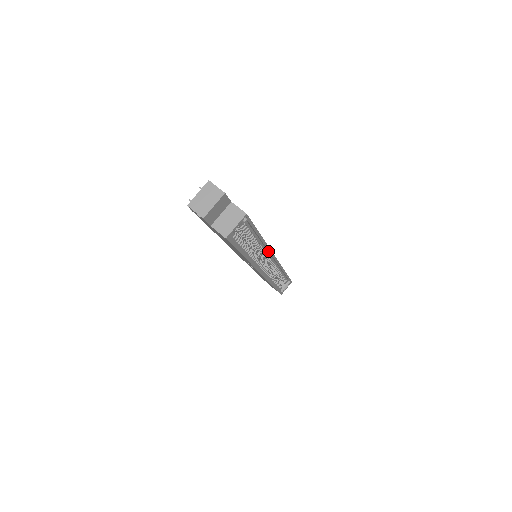
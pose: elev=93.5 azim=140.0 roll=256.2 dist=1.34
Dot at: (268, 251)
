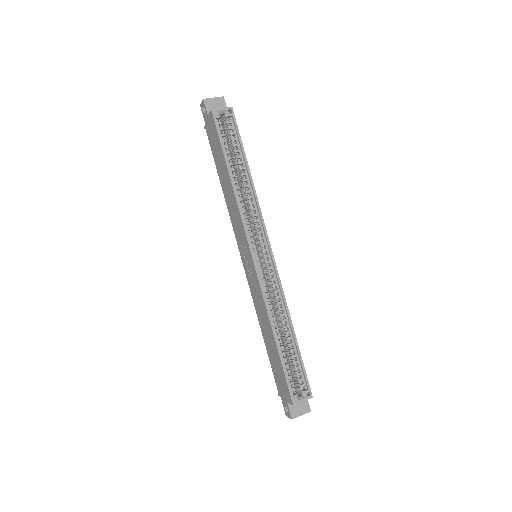
Dot at: (260, 216)
